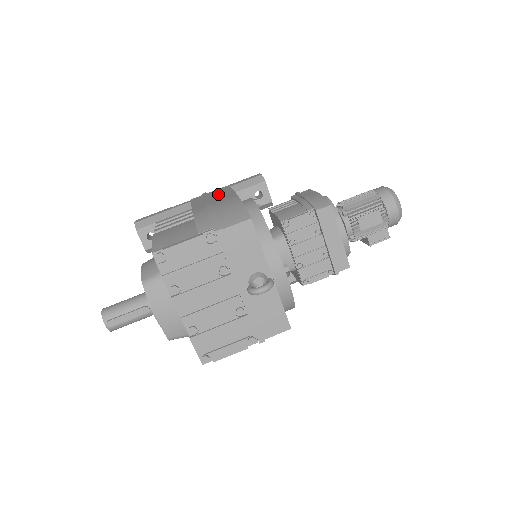
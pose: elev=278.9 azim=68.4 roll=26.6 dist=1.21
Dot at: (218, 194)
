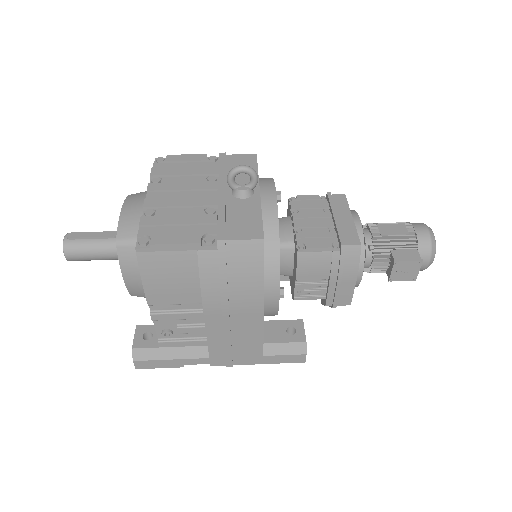
Dot at: occluded
